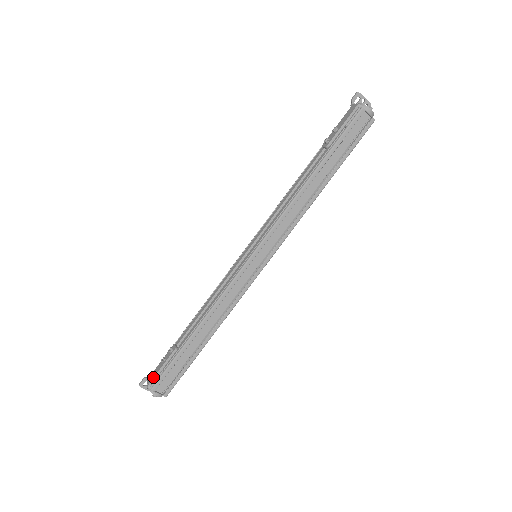
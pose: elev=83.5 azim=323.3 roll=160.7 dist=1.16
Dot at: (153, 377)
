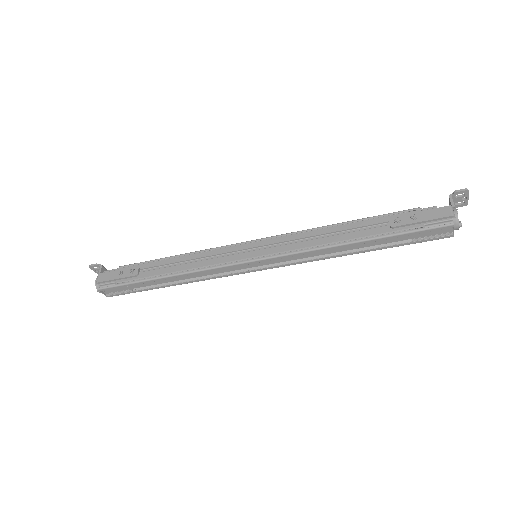
Dot at: (105, 280)
